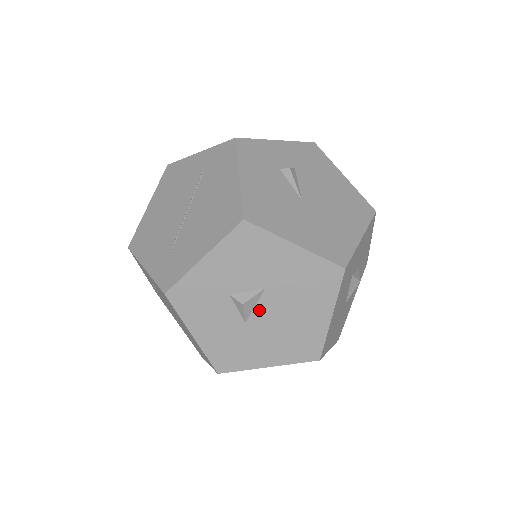
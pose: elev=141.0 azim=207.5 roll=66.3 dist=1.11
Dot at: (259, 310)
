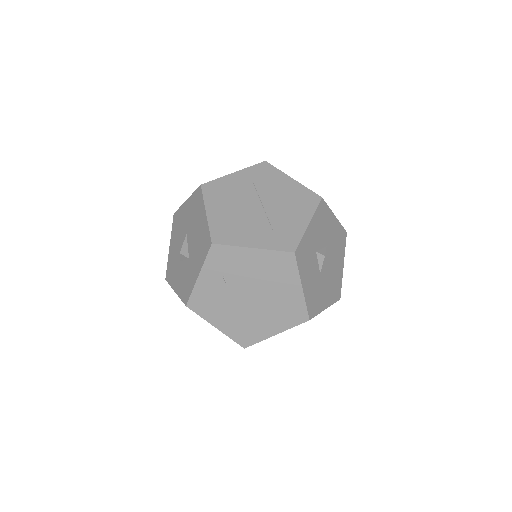
Dot at: (324, 263)
